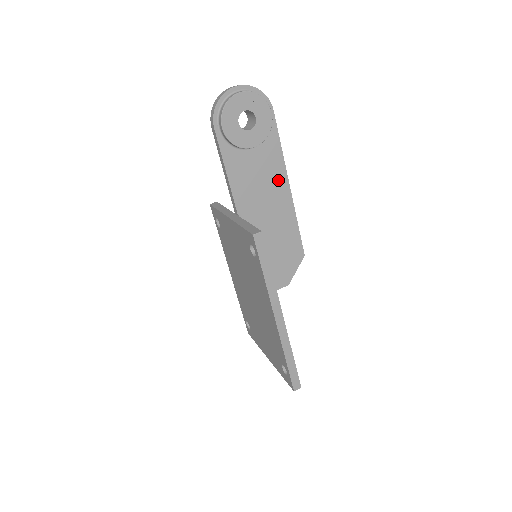
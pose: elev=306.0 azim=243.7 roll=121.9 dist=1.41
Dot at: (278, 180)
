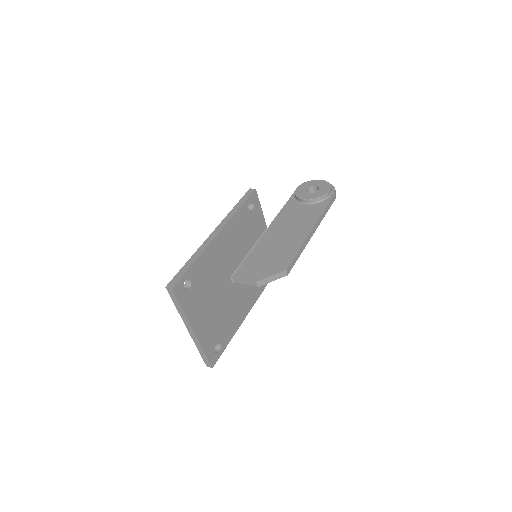
Dot at: (308, 223)
